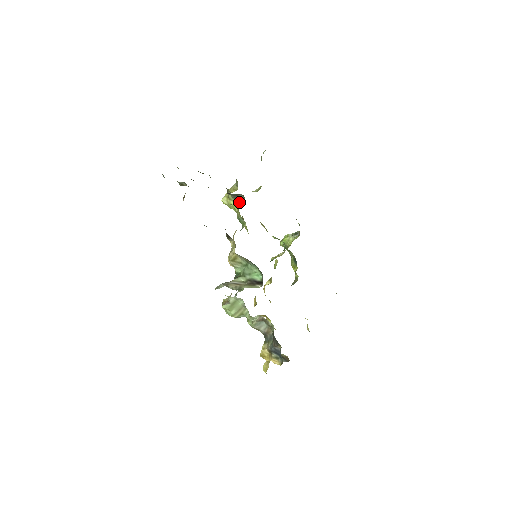
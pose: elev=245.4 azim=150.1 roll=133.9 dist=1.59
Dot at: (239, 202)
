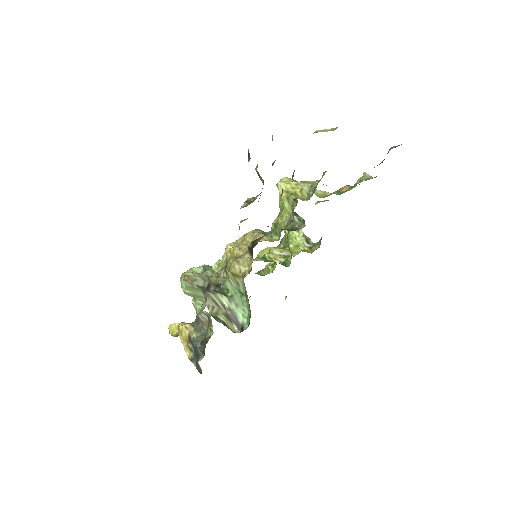
Dot at: (294, 219)
